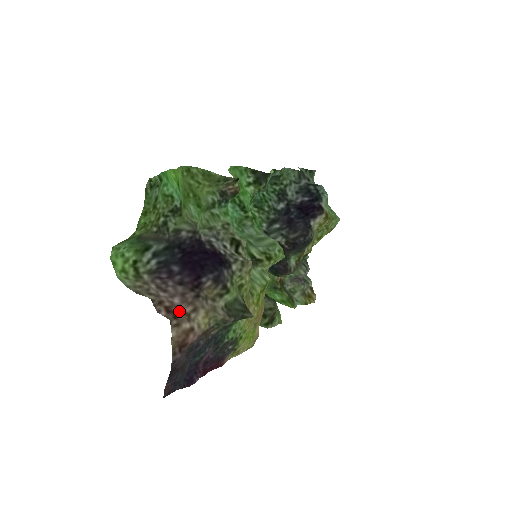
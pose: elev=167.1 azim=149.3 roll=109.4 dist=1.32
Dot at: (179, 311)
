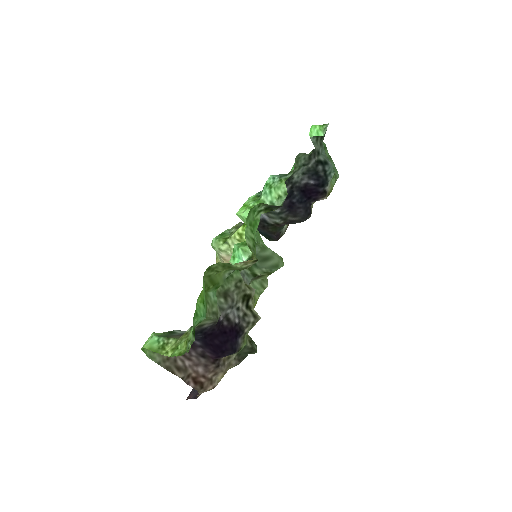
Dot at: (204, 380)
